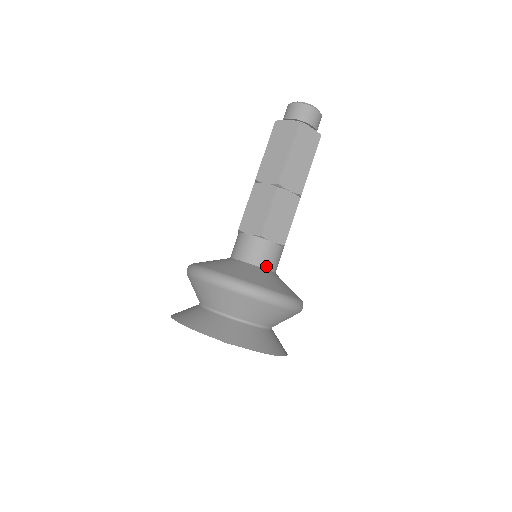
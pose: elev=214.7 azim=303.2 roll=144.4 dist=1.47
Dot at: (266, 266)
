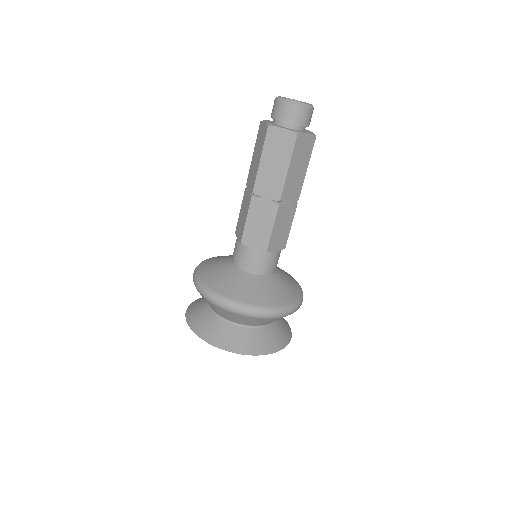
Dot at: (271, 272)
